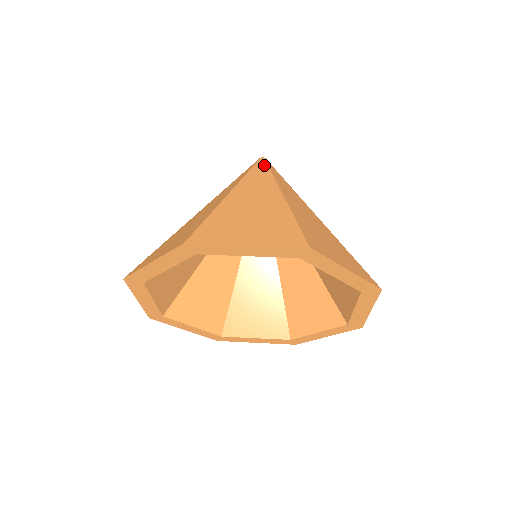
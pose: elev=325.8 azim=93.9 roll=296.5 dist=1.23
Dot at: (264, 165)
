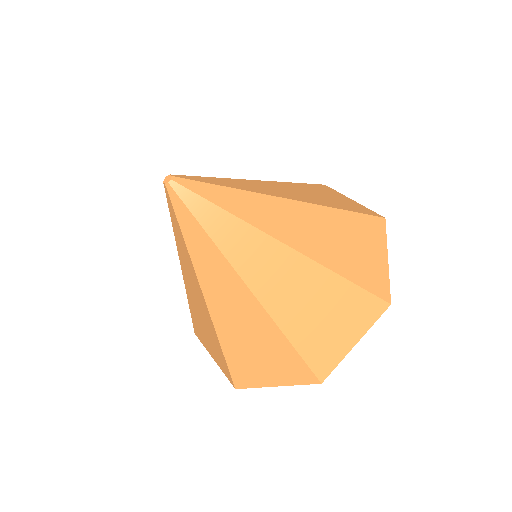
Dot at: (201, 203)
